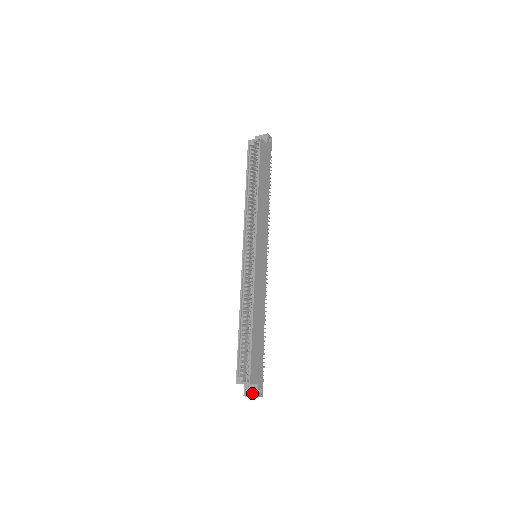
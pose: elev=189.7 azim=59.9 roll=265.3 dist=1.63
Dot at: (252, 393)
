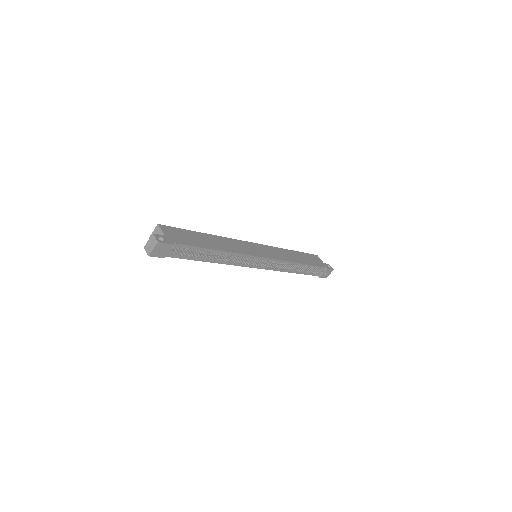
Dot at: occluded
